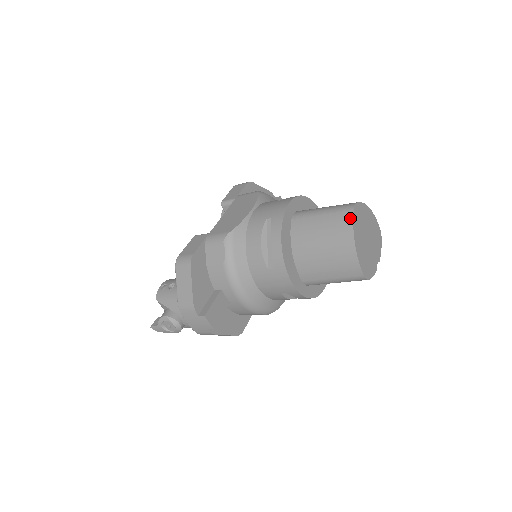
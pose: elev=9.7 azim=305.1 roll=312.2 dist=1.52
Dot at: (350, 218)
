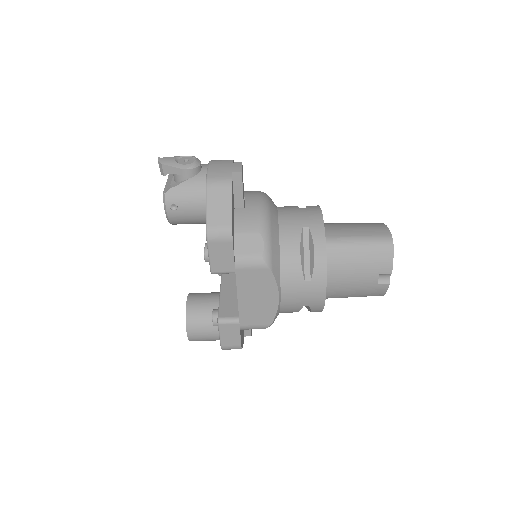
Dot at: occluded
